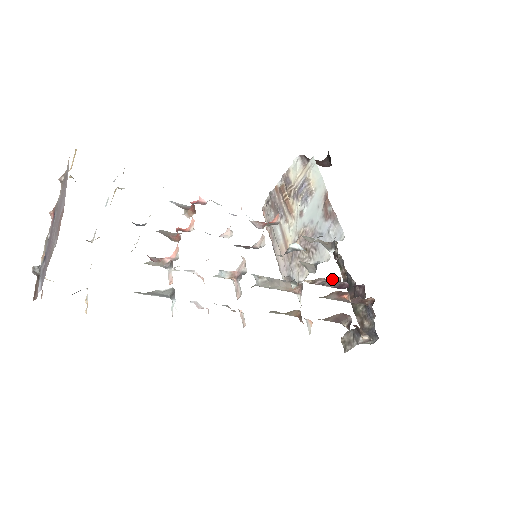
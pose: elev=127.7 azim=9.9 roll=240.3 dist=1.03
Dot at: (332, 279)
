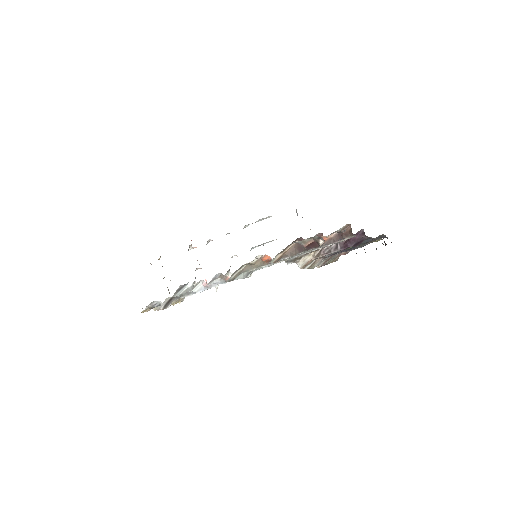
Dot at: occluded
